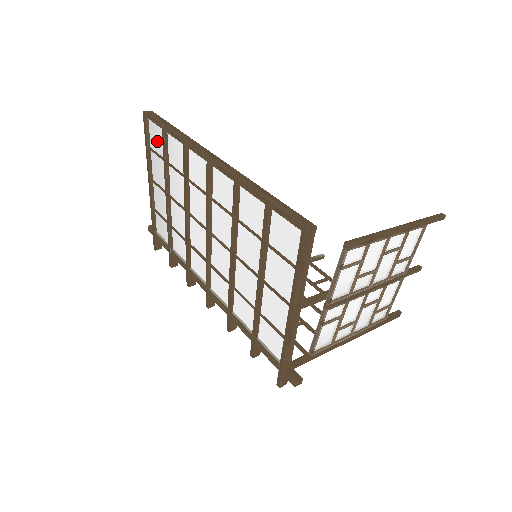
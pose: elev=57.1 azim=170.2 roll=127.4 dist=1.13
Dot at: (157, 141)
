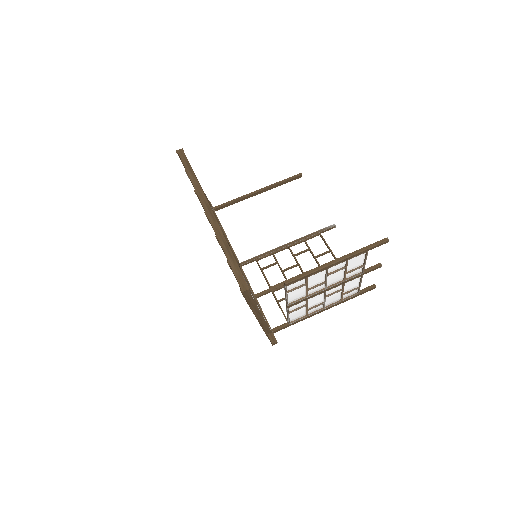
Dot at: occluded
